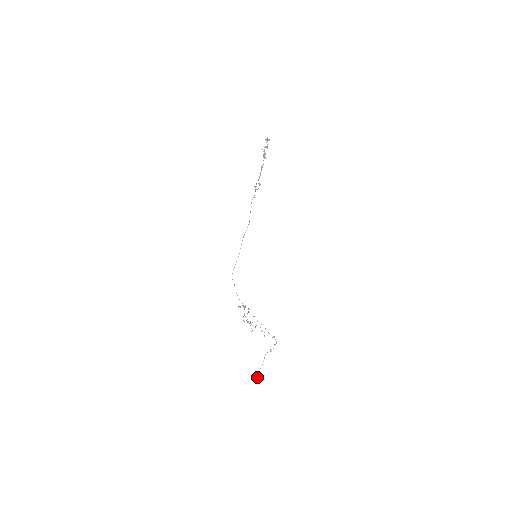
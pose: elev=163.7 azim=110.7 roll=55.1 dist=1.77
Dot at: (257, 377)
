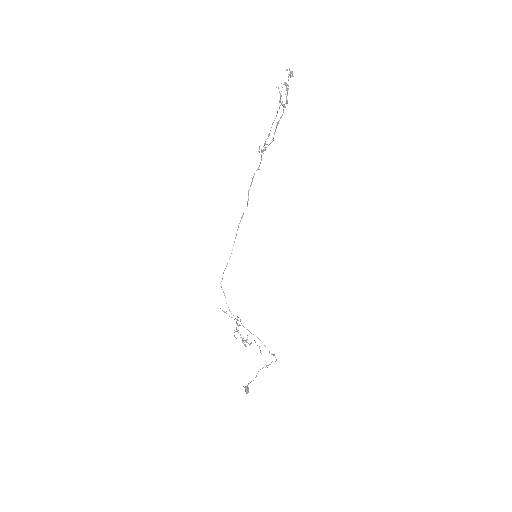
Dot at: (247, 392)
